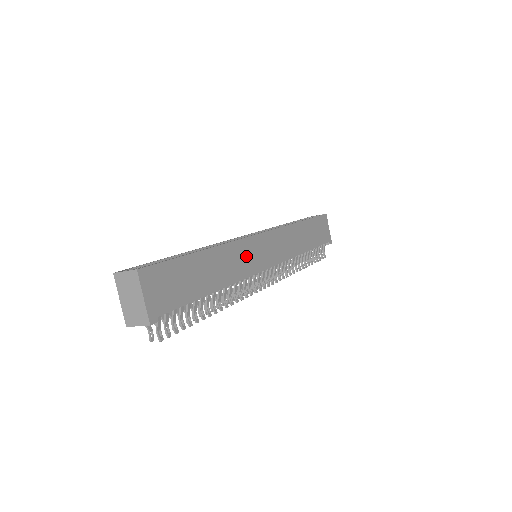
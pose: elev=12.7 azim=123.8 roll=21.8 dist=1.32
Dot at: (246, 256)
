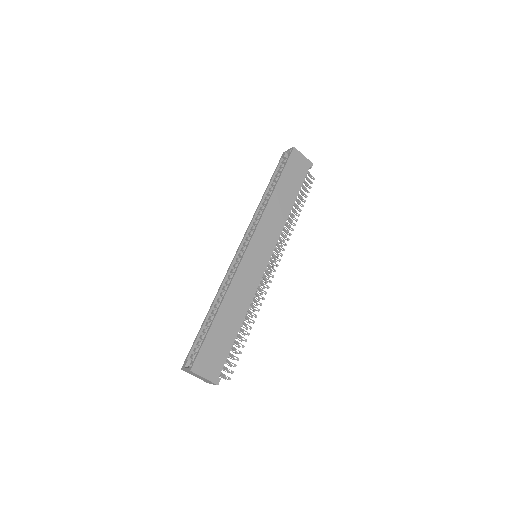
Dot at: (247, 276)
